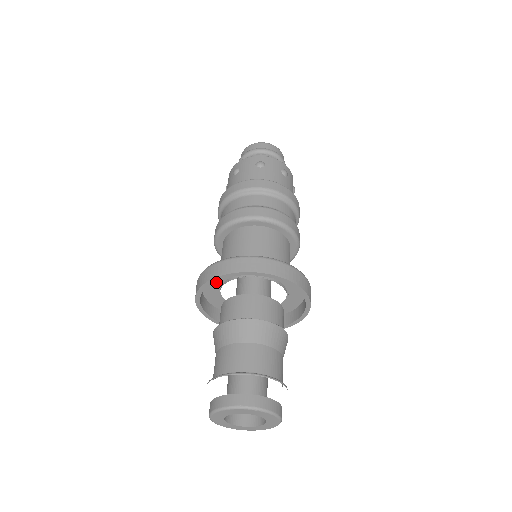
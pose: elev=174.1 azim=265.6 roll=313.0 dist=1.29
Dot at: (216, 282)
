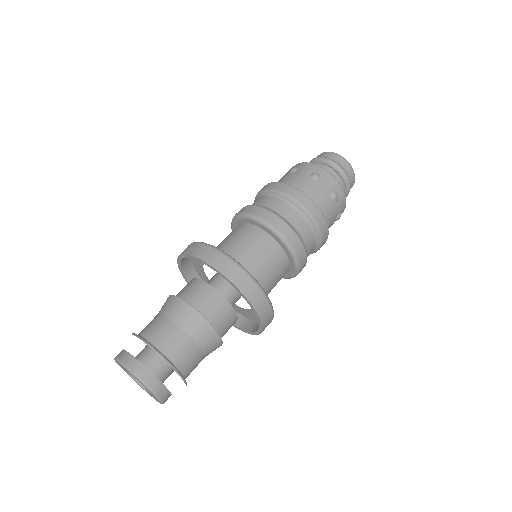
Dot at: (202, 271)
